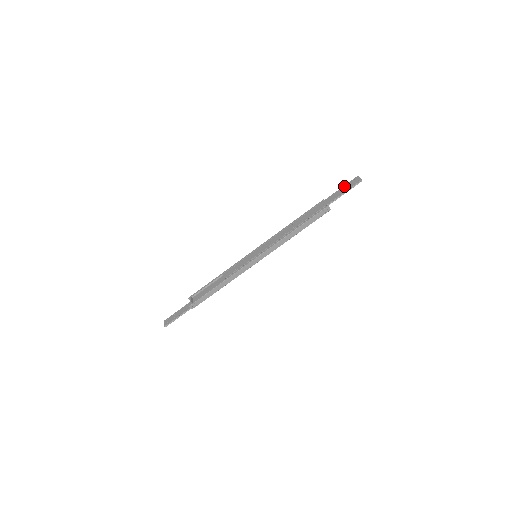
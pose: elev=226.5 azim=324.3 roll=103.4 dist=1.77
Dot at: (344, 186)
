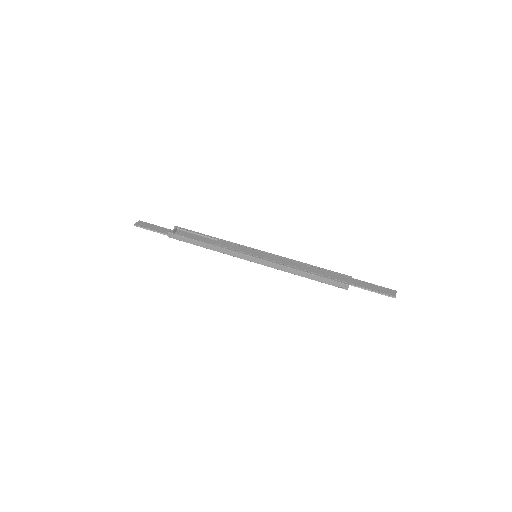
Dot at: occluded
